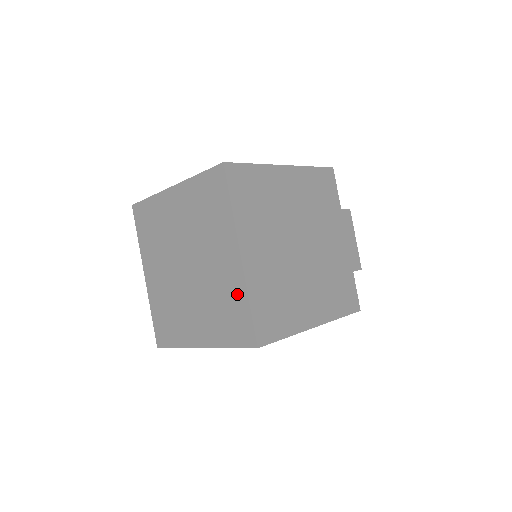
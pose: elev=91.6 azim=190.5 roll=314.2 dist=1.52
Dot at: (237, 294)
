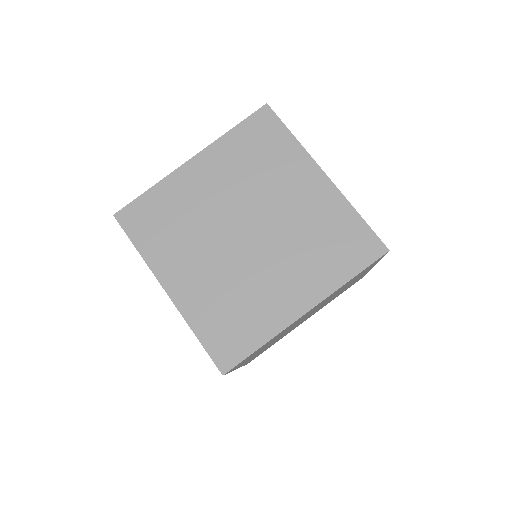
Dot at: (338, 214)
